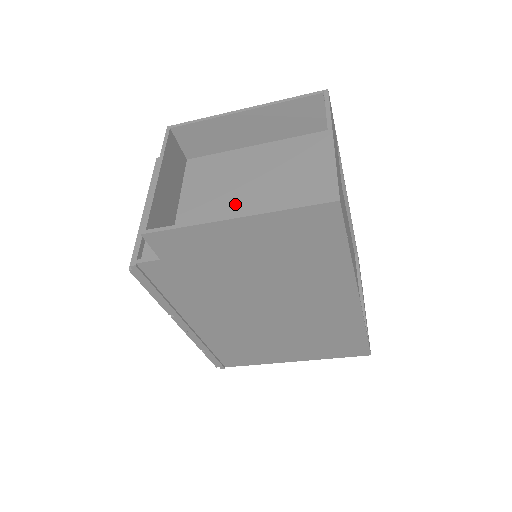
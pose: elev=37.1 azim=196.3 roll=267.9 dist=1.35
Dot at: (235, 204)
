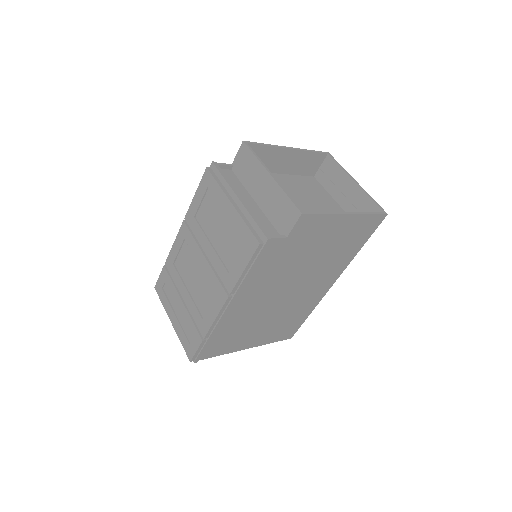
Dot at: occluded
